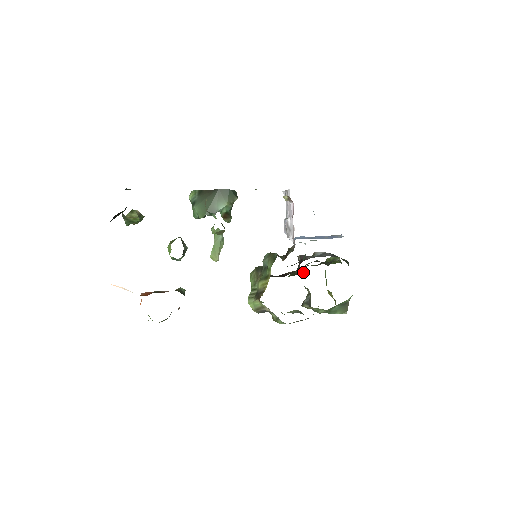
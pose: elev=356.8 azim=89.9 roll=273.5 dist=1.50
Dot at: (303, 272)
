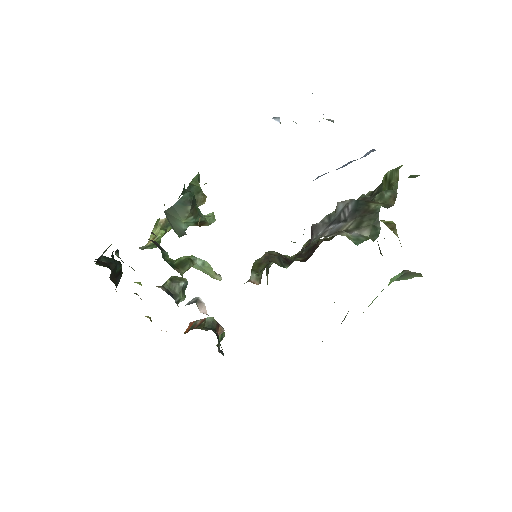
Dot at: occluded
